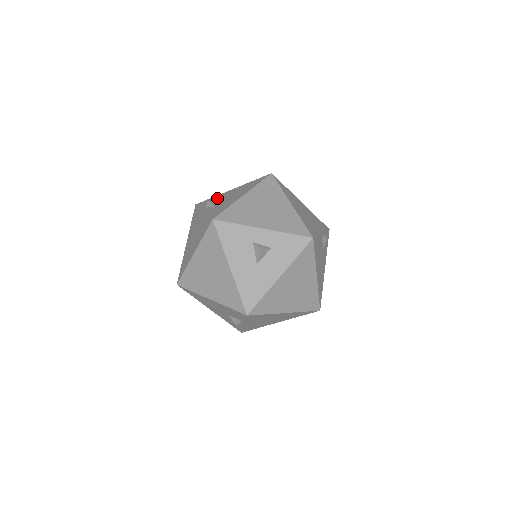
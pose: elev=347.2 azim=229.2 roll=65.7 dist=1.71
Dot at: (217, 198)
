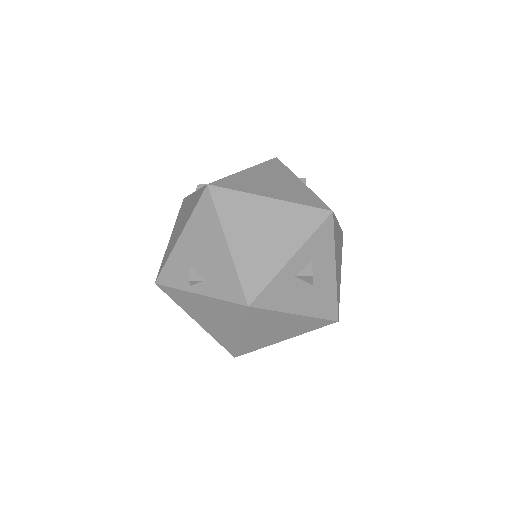
Dot at: (181, 262)
